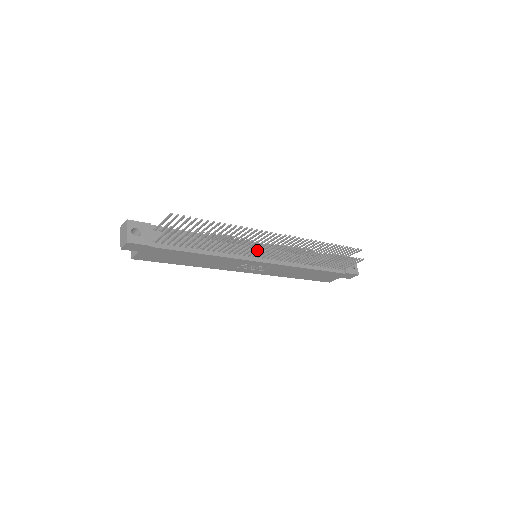
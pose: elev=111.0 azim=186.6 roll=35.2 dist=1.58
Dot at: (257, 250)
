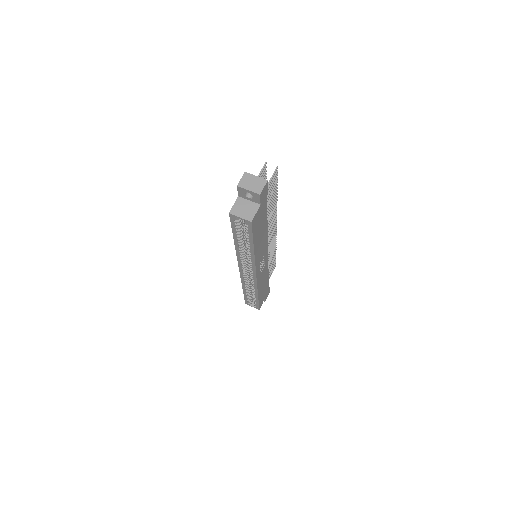
Dot at: (270, 232)
